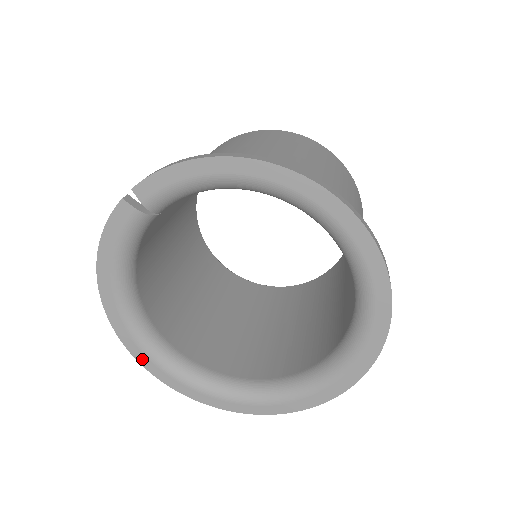
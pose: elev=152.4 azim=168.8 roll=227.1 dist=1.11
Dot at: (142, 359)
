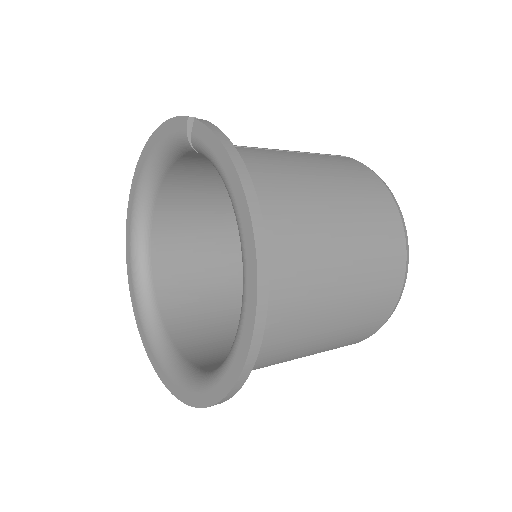
Dot at: (129, 214)
